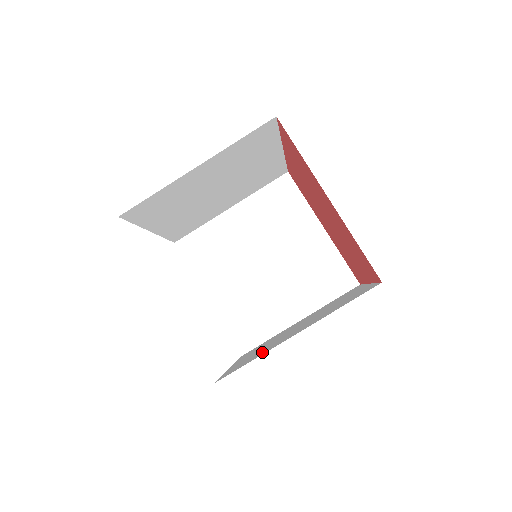
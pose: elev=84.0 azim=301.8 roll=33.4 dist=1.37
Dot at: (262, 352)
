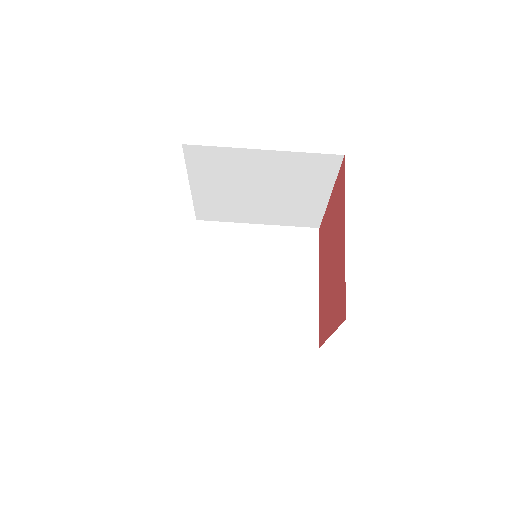
Dot at: occluded
